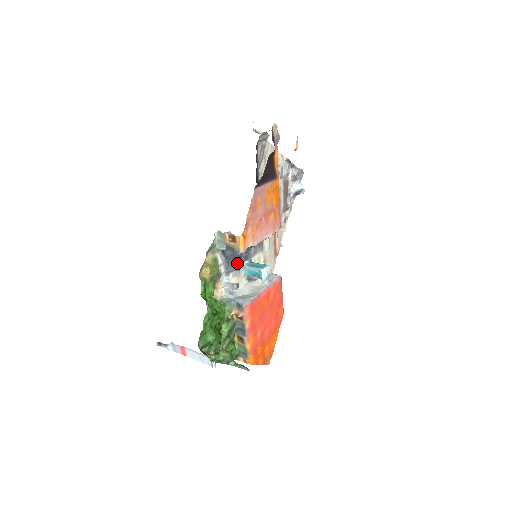
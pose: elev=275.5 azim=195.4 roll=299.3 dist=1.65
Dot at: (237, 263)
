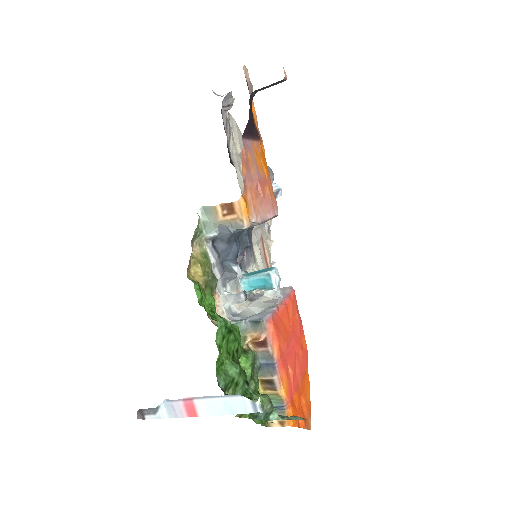
Dot at: (234, 266)
